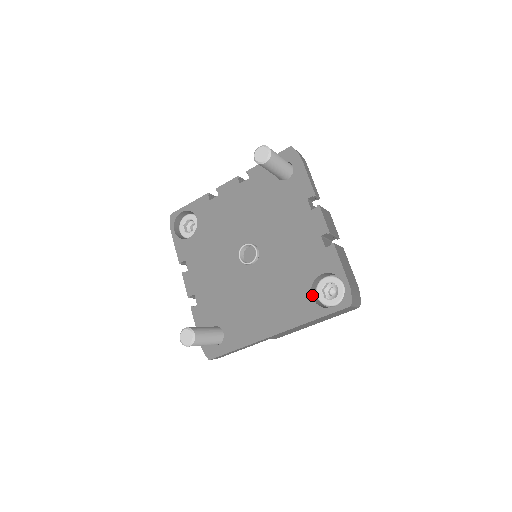
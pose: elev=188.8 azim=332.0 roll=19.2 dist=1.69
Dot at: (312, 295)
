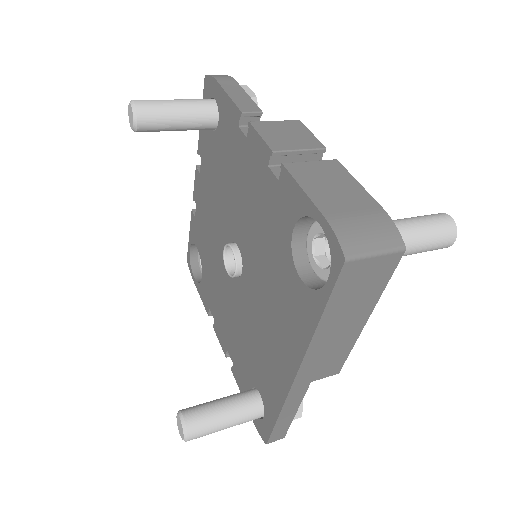
Dot at: (302, 275)
